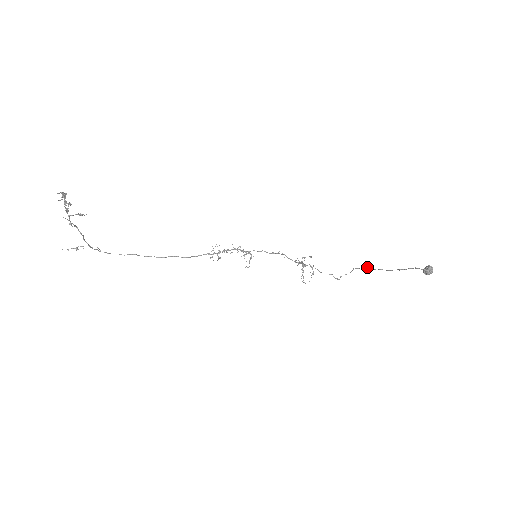
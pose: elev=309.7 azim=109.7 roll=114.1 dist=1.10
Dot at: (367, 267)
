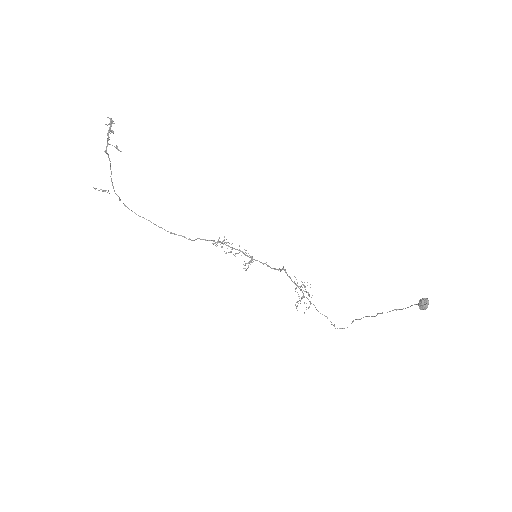
Dot at: (367, 316)
